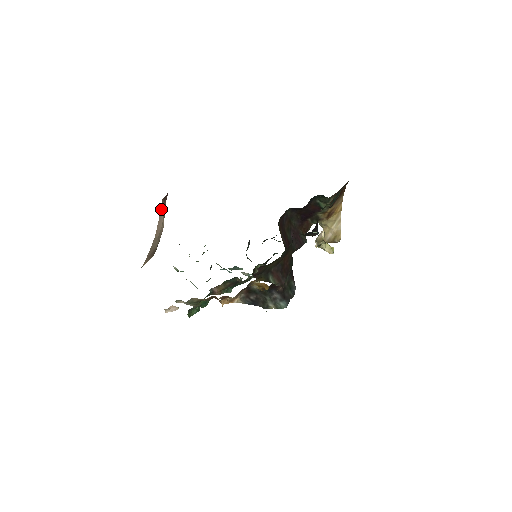
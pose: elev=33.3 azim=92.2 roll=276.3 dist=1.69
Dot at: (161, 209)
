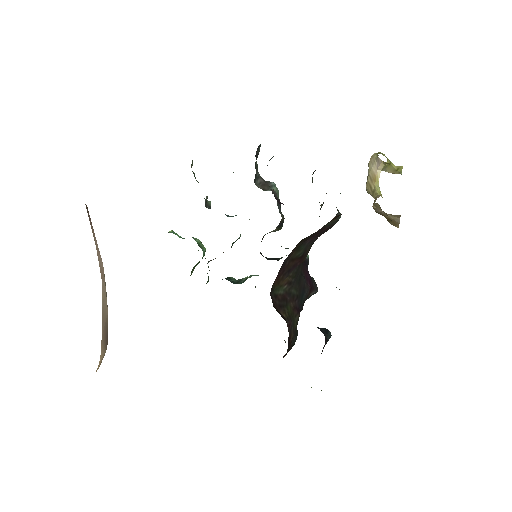
Dot at: (91, 228)
